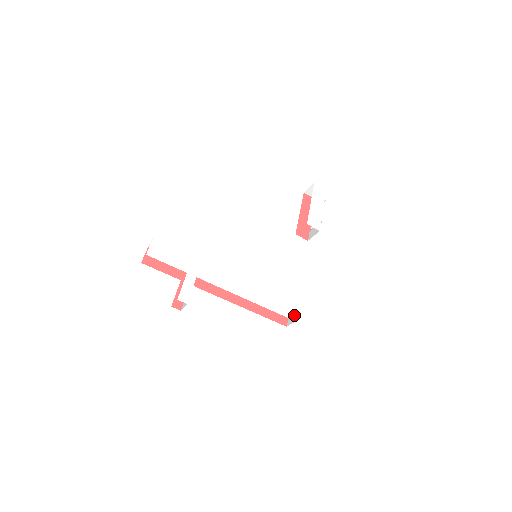
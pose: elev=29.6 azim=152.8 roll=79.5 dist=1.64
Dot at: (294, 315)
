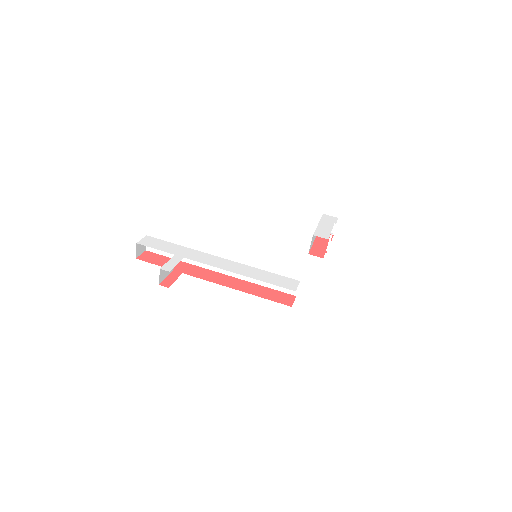
Dot at: (294, 287)
